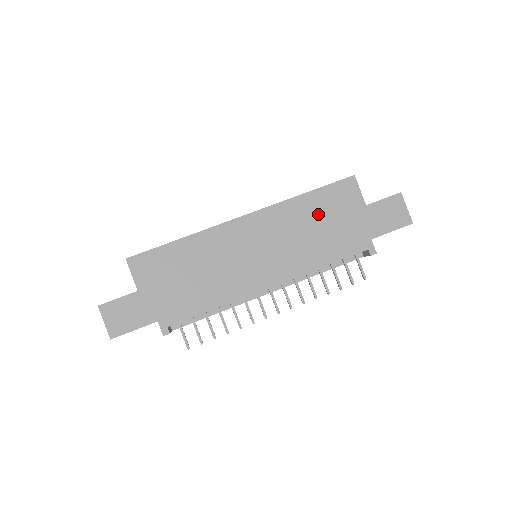
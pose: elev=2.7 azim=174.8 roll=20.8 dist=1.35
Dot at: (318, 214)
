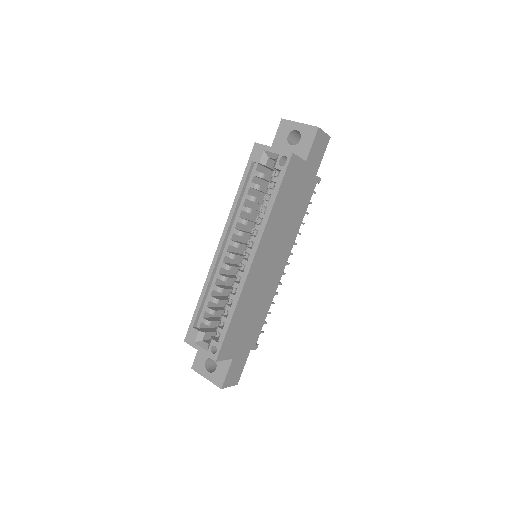
Dot at: (287, 202)
